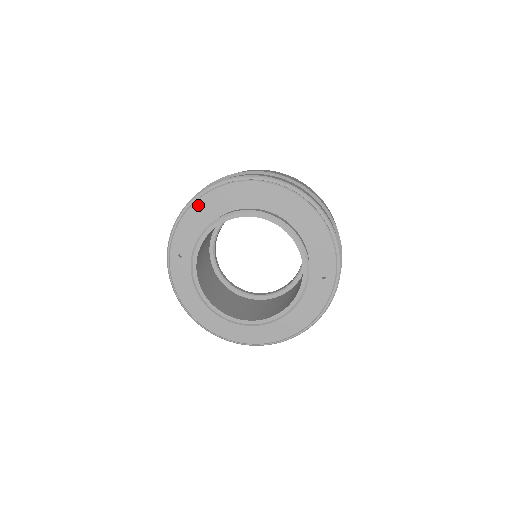
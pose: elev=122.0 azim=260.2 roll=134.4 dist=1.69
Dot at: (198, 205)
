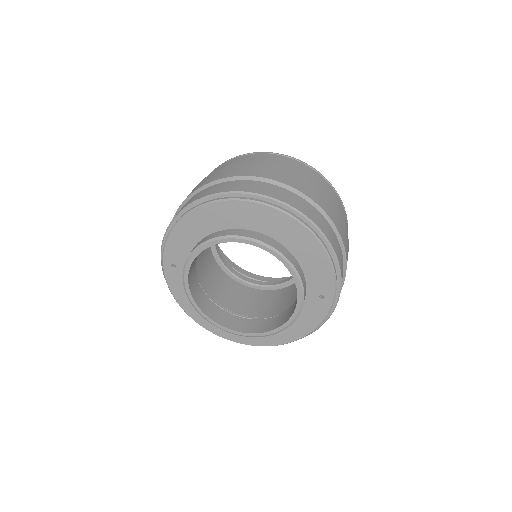
Dot at: (186, 220)
